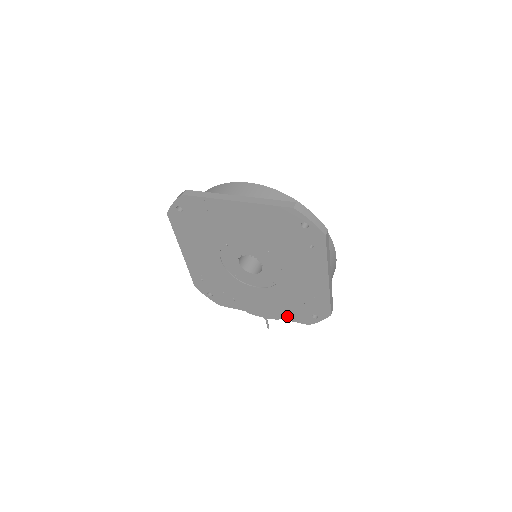
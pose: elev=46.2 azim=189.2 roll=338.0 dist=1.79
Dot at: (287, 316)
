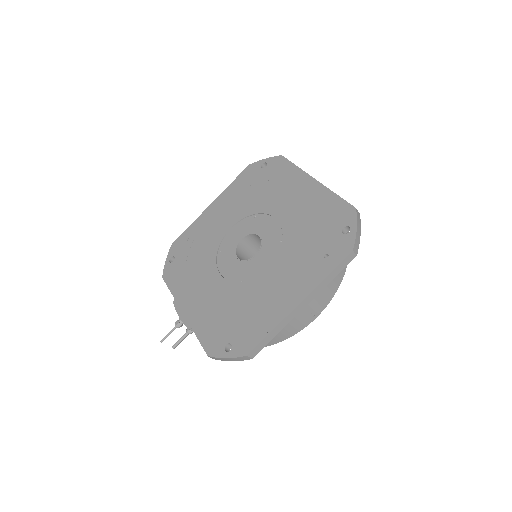
Dot at: (203, 329)
